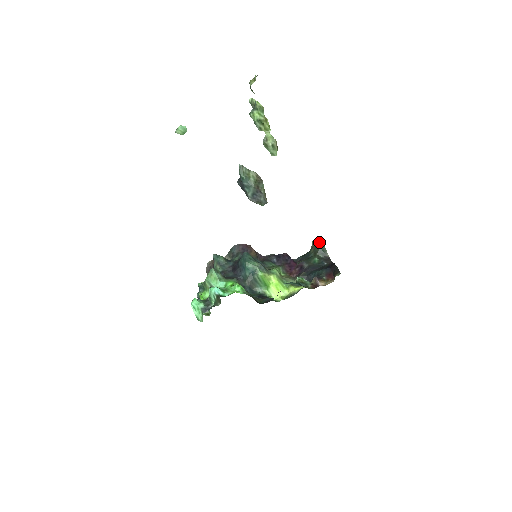
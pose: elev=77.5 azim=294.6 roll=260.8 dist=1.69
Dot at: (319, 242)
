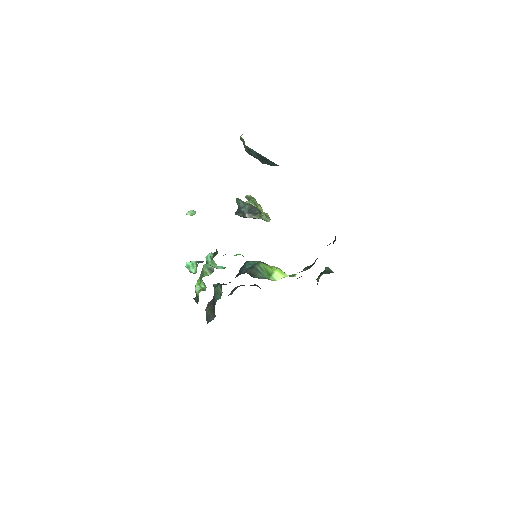
Dot at: occluded
